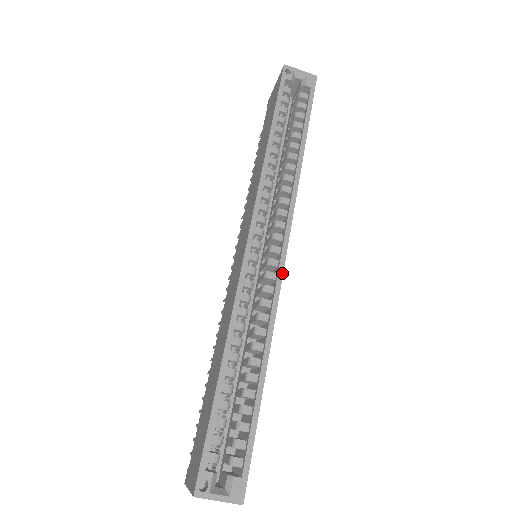
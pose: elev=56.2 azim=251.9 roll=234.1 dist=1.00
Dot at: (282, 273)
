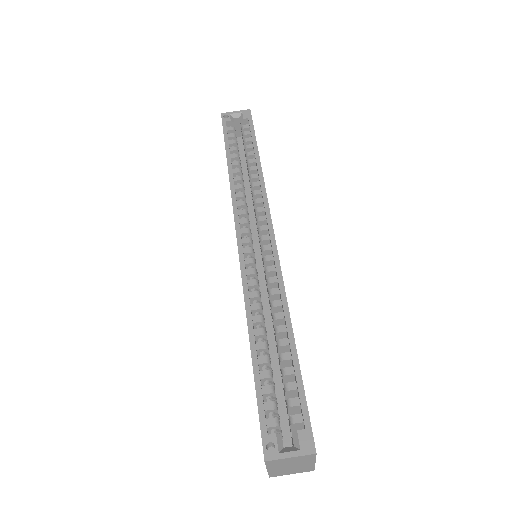
Dot at: (276, 251)
